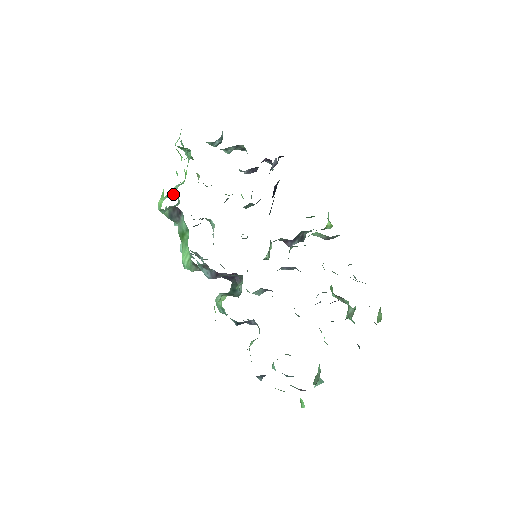
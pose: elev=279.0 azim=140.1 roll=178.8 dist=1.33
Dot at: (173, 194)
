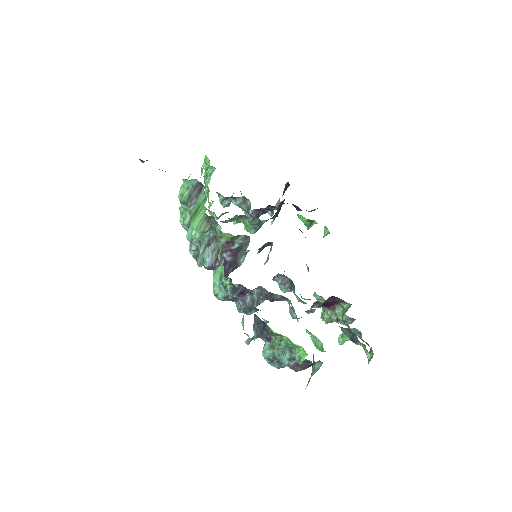
Dot at: occluded
